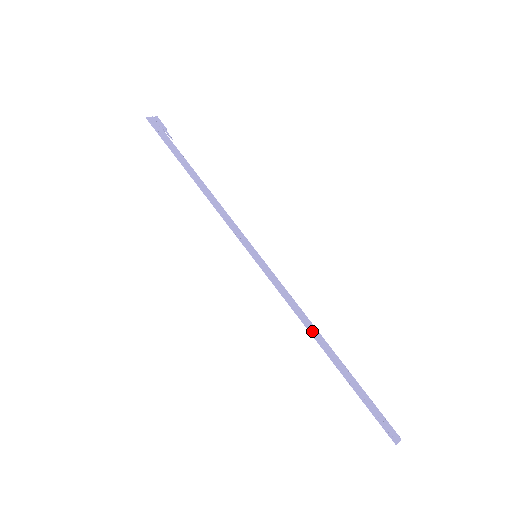
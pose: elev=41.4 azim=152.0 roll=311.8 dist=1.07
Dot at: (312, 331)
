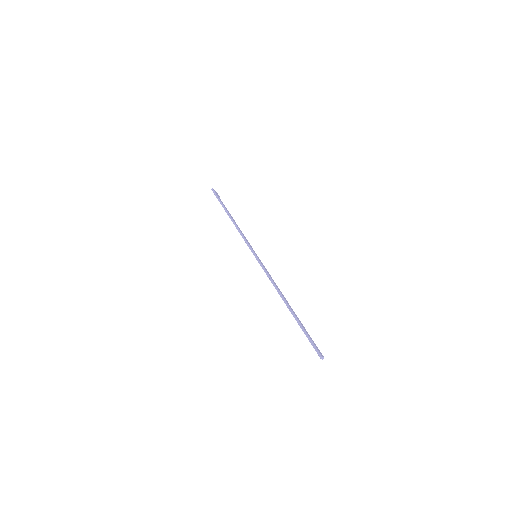
Dot at: (281, 293)
